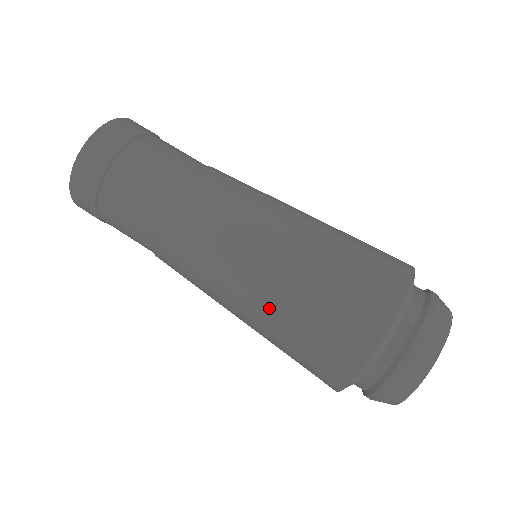
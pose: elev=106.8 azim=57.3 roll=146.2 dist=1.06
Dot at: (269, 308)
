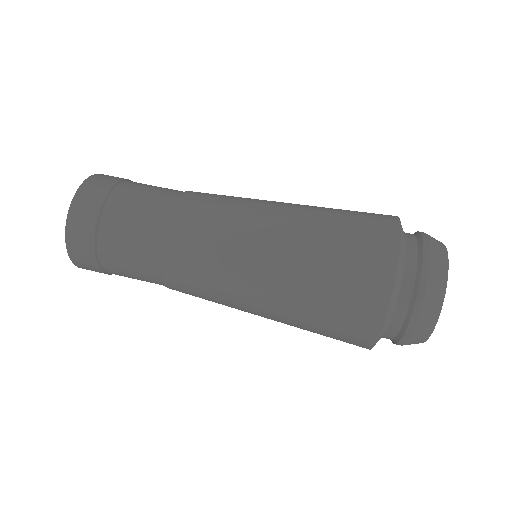
Dot at: (302, 218)
